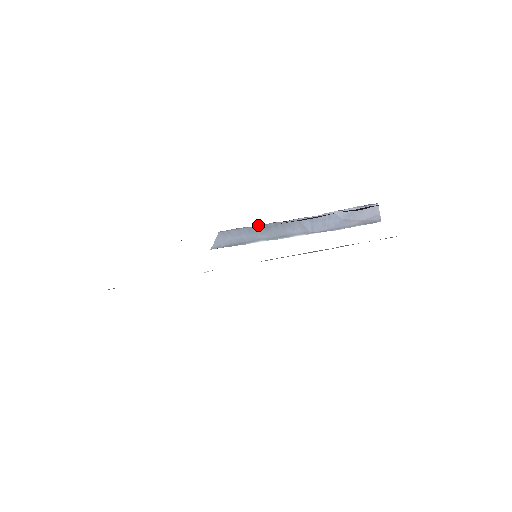
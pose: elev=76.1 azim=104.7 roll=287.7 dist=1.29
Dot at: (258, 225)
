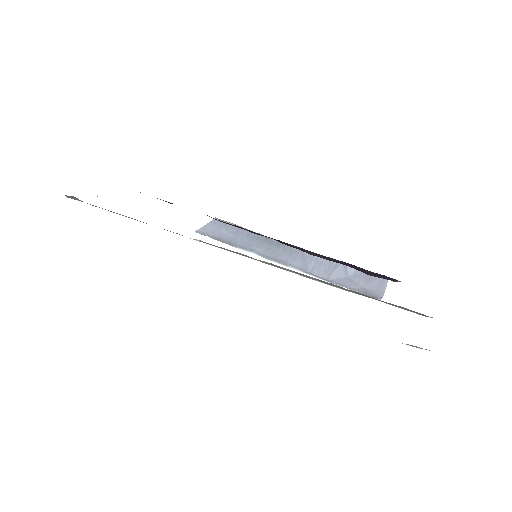
Dot at: (261, 234)
